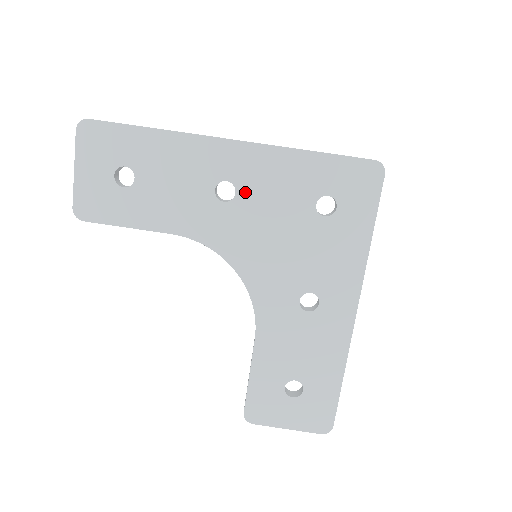
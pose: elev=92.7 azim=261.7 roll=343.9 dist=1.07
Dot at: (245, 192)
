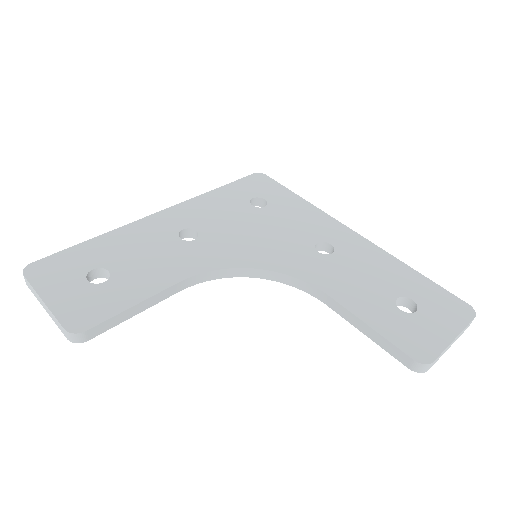
Dot at: (202, 227)
